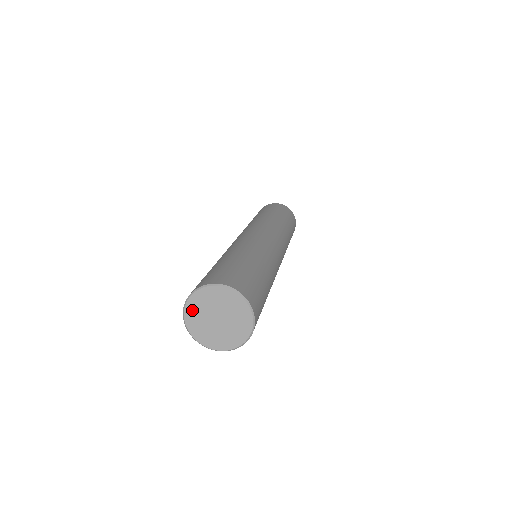
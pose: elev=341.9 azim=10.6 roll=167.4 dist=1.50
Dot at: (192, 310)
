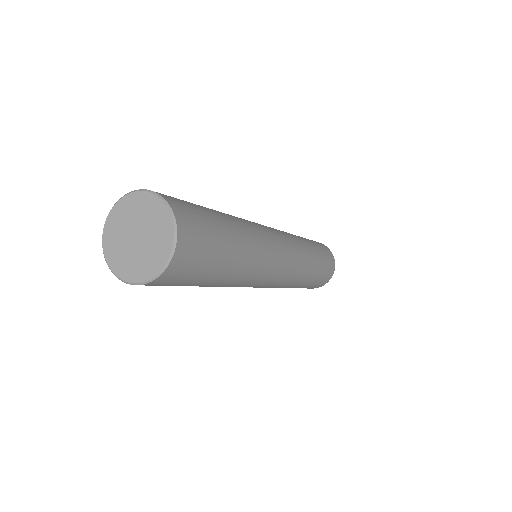
Dot at: (110, 241)
